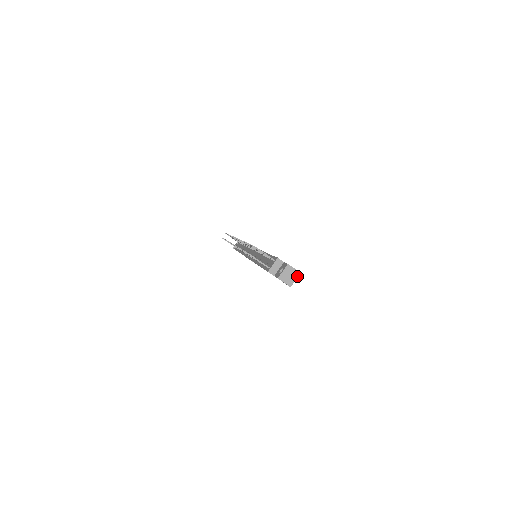
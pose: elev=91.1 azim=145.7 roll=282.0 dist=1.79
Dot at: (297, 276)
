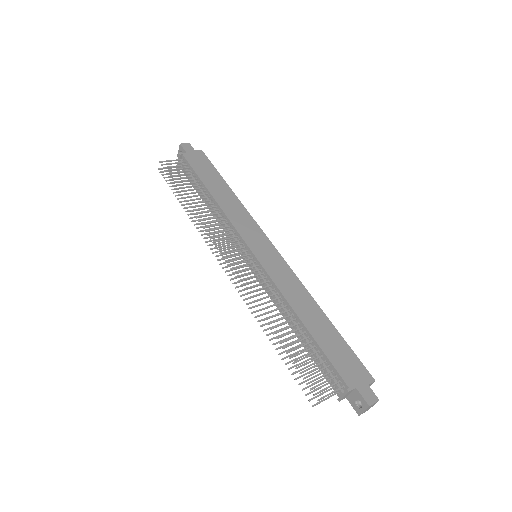
Dot at: occluded
